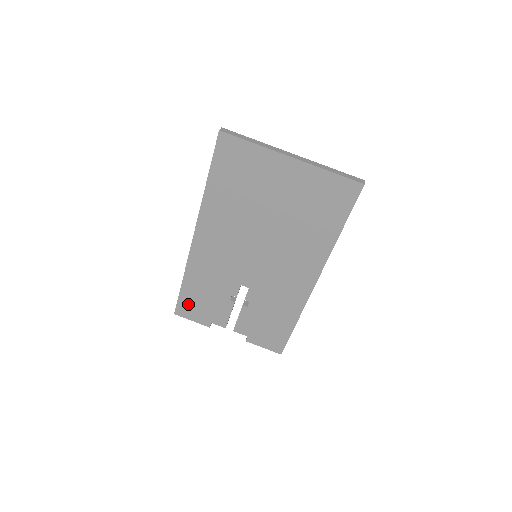
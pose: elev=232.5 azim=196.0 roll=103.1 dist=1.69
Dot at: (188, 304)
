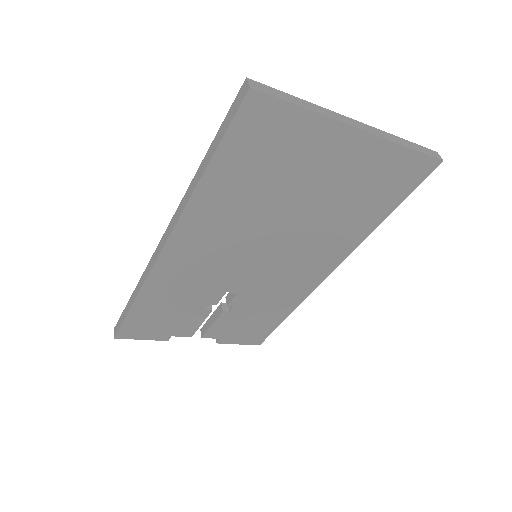
Dot at: (139, 324)
